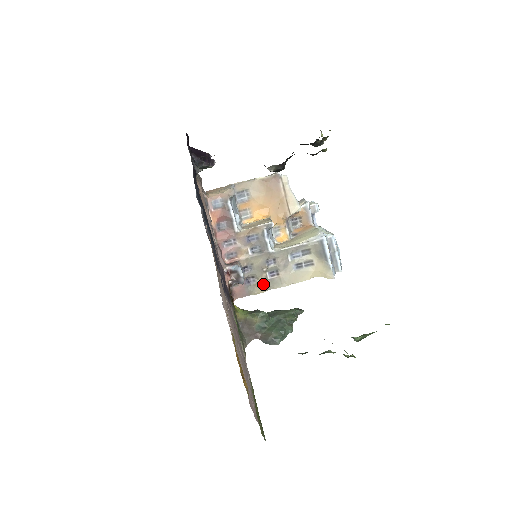
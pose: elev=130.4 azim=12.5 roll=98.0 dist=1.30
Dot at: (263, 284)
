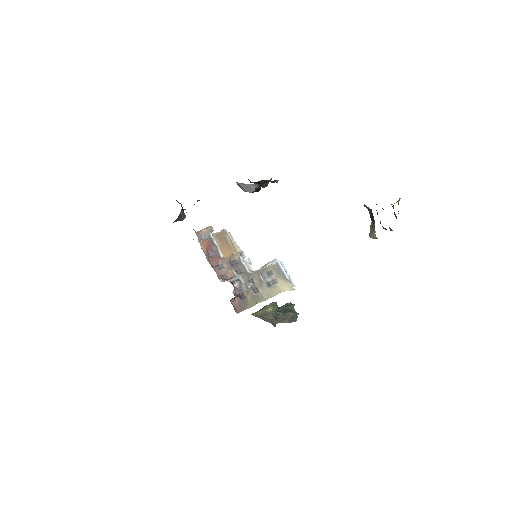
Dot at: (252, 299)
